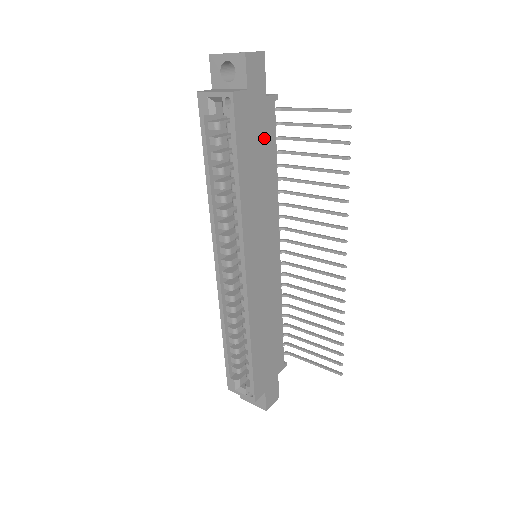
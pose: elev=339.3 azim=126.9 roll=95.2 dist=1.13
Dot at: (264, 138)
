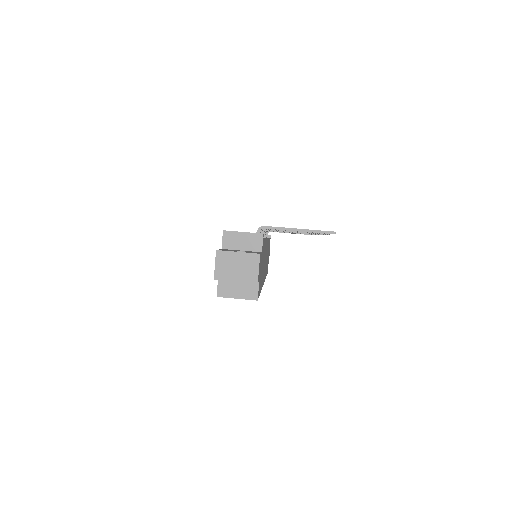
Dot at: occluded
